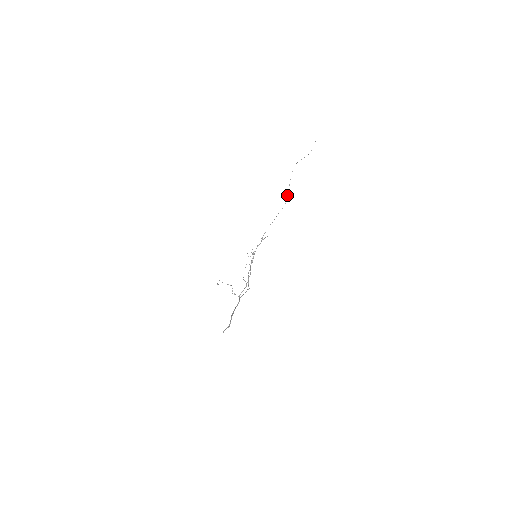
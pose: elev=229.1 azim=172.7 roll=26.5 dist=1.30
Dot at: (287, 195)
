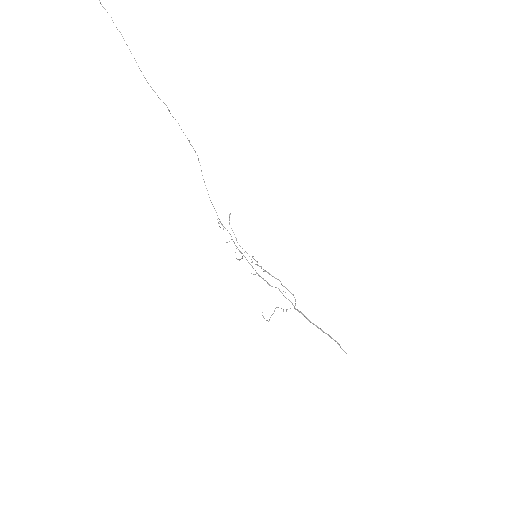
Dot at: occluded
